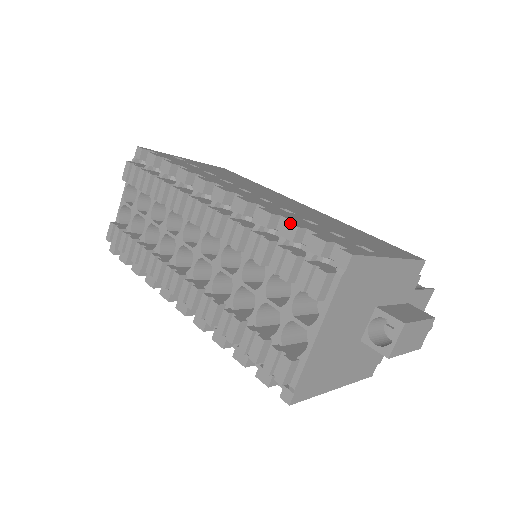
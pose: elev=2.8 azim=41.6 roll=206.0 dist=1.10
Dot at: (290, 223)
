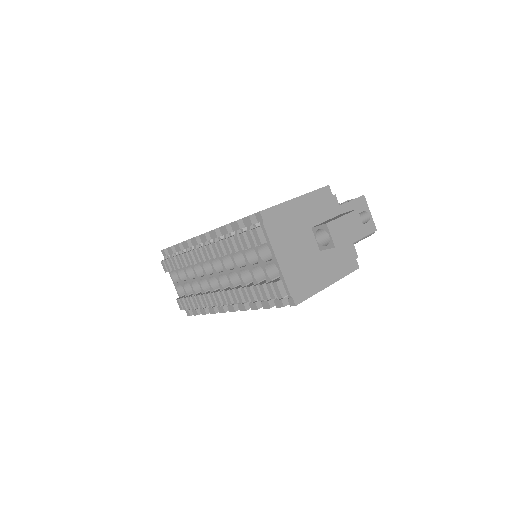
Dot at: (233, 222)
